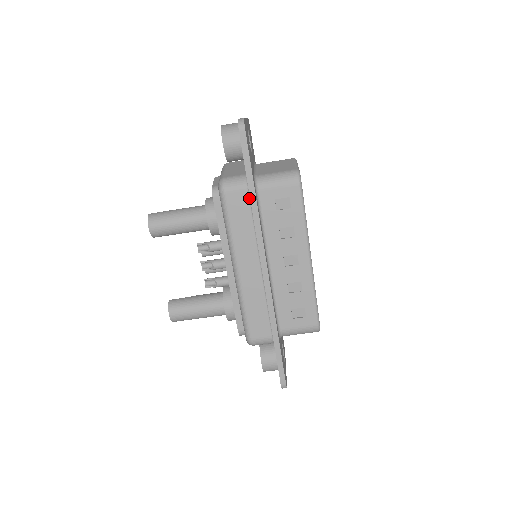
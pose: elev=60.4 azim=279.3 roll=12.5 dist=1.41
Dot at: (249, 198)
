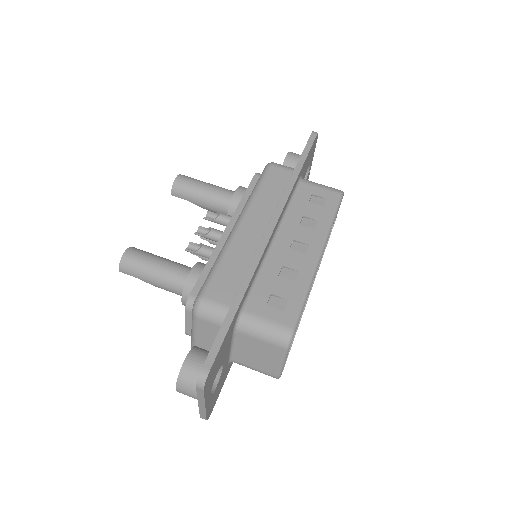
Dot at: occluded
